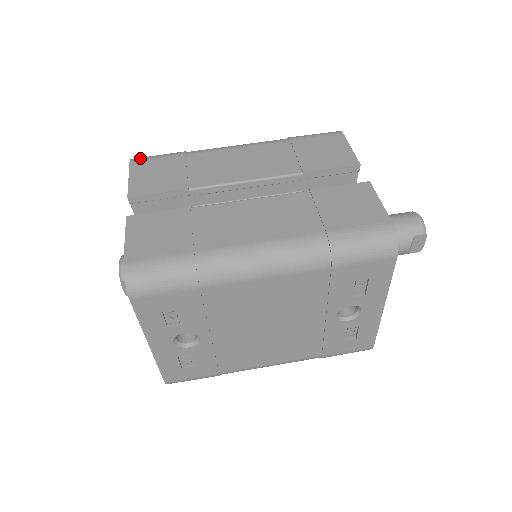
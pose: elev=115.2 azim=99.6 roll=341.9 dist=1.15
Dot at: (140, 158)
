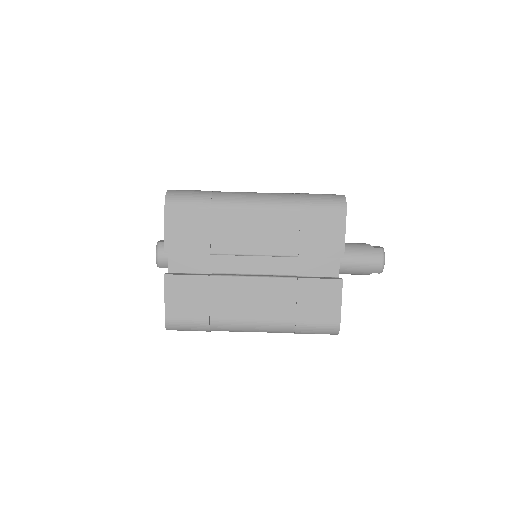
Dot at: (173, 202)
